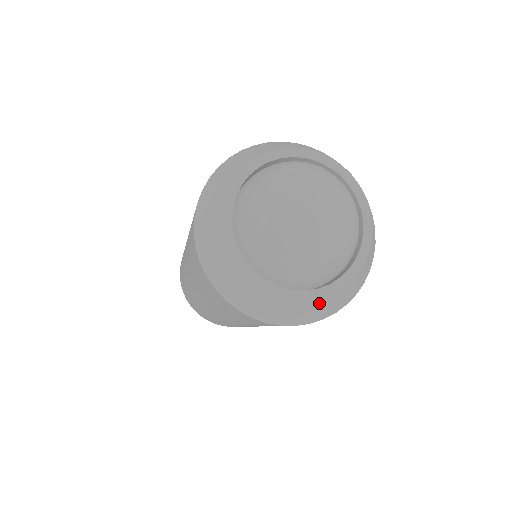
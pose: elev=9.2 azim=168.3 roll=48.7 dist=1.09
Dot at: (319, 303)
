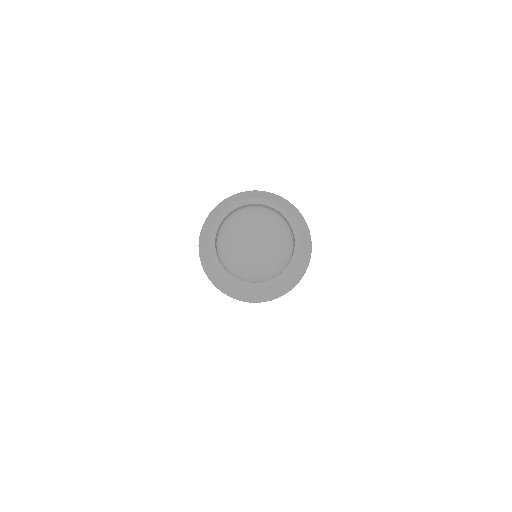
Dot at: (301, 257)
